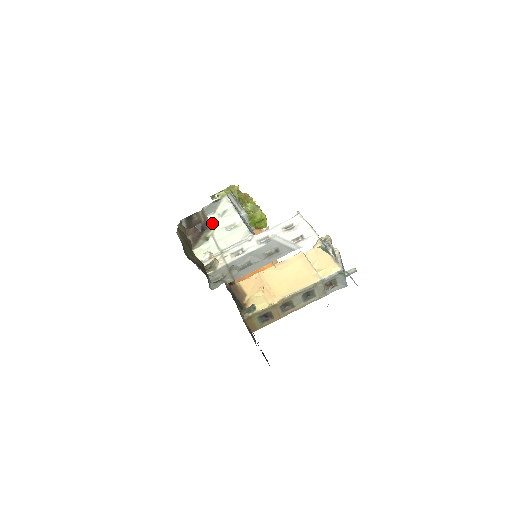
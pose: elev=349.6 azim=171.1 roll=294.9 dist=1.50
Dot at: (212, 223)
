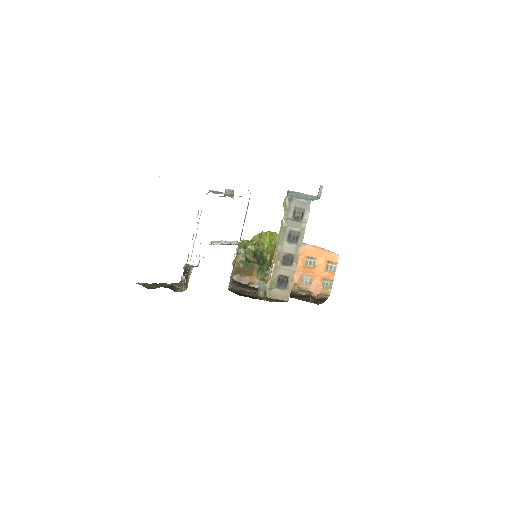
Dot at: occluded
